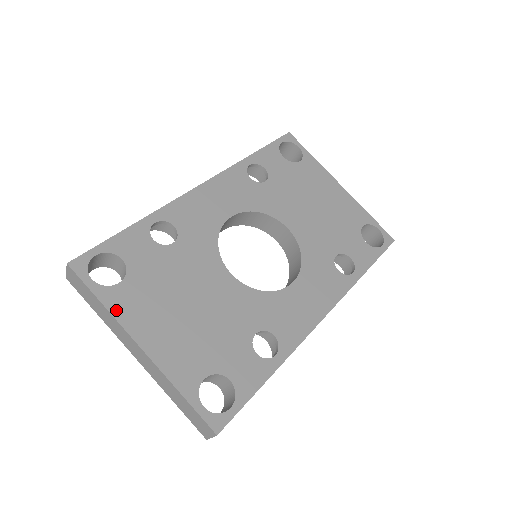
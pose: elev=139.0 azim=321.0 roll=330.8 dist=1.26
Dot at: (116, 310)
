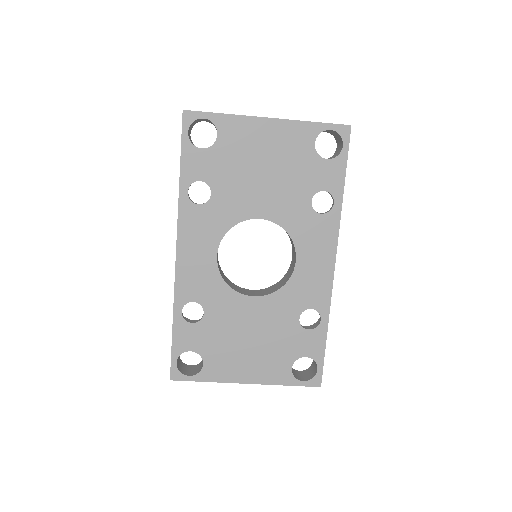
Dot at: (217, 378)
